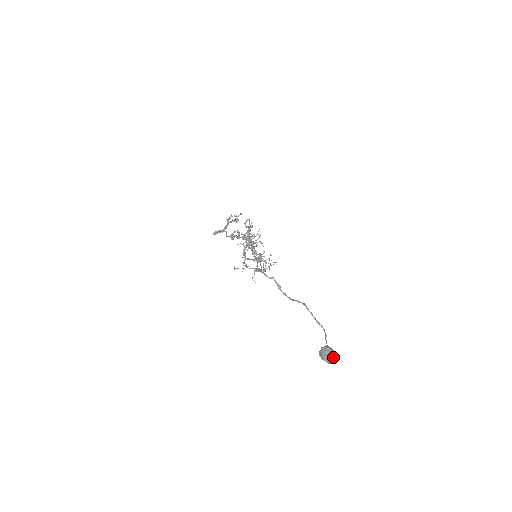
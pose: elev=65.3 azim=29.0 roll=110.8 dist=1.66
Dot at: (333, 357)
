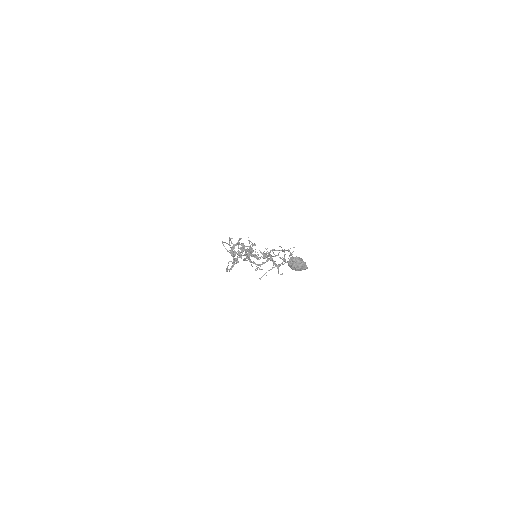
Dot at: (297, 261)
